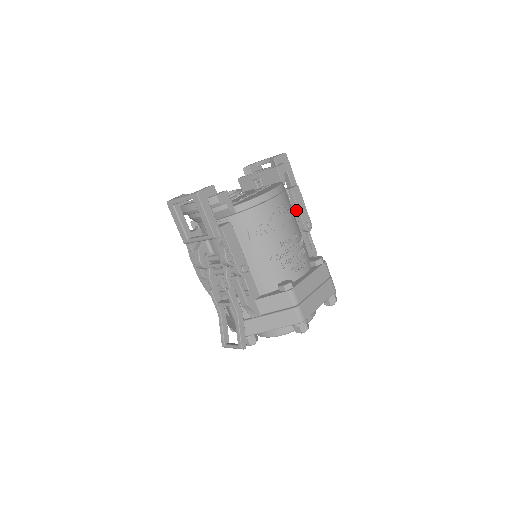
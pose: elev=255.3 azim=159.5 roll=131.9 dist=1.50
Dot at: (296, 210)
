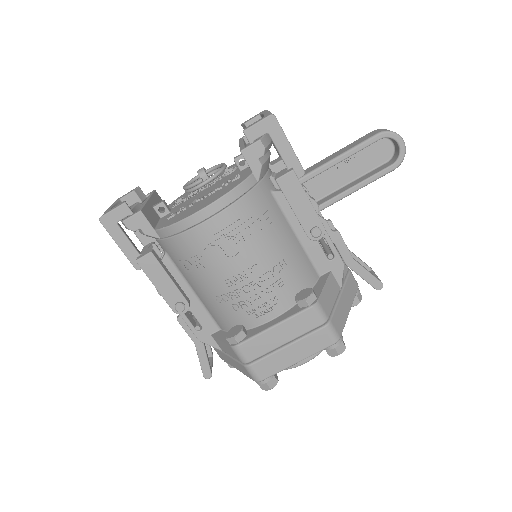
Dot at: (292, 209)
